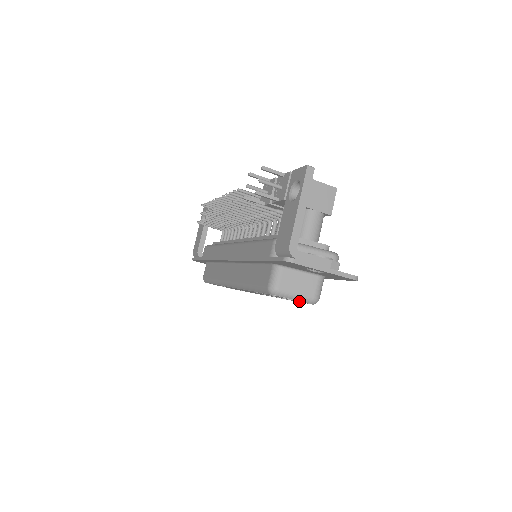
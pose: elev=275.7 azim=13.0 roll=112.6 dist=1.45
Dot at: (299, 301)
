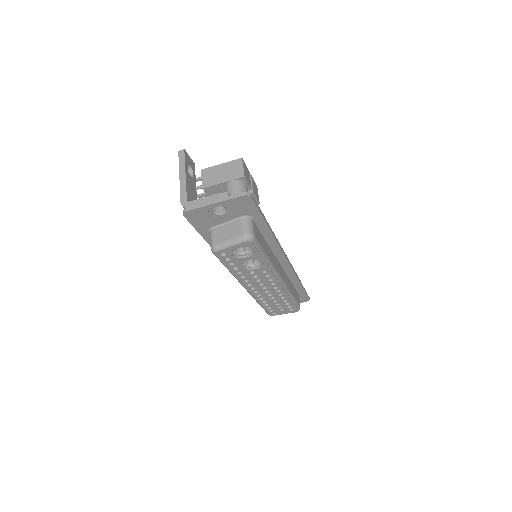
Dot at: (238, 246)
